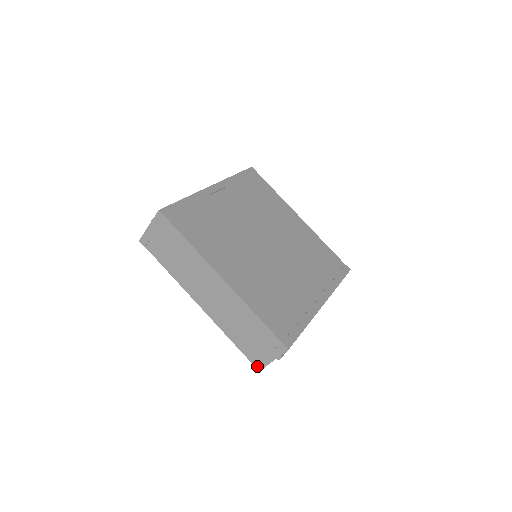
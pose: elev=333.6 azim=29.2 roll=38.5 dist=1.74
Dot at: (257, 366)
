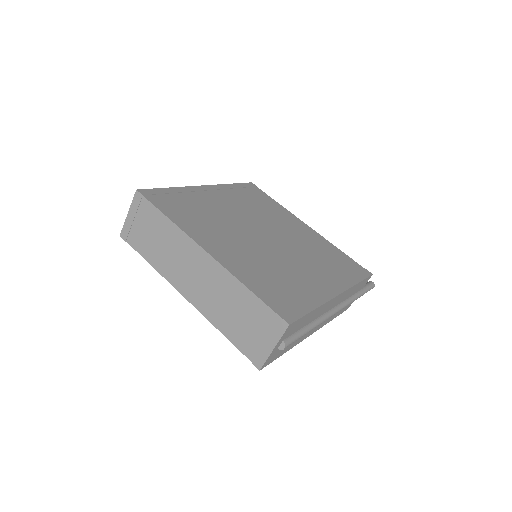
Dot at: (256, 363)
